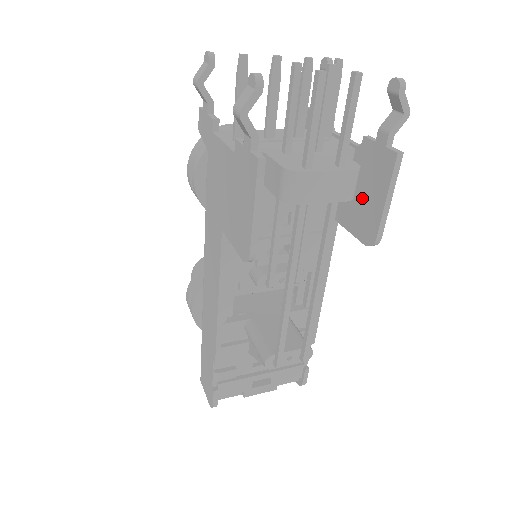
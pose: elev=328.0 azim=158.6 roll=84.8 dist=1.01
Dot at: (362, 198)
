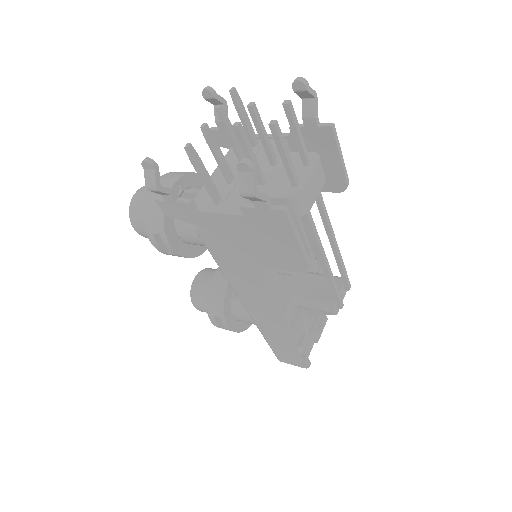
Dot at: occluded
